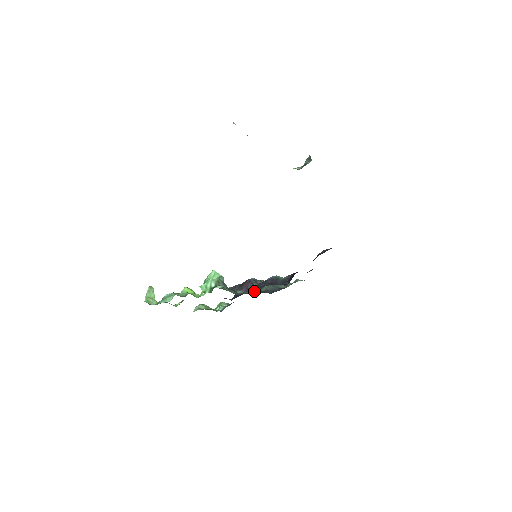
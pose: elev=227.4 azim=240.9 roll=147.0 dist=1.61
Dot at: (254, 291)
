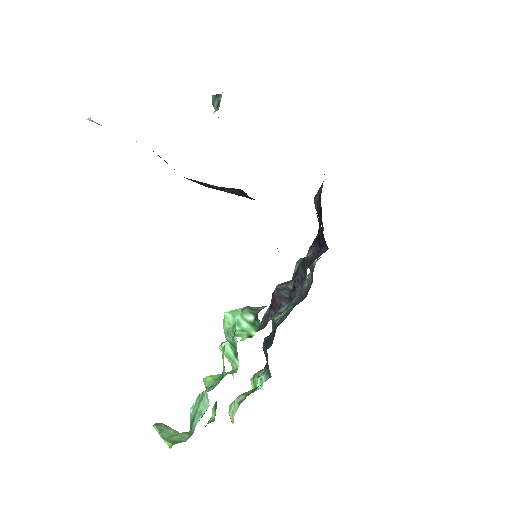
Dot at: (300, 289)
